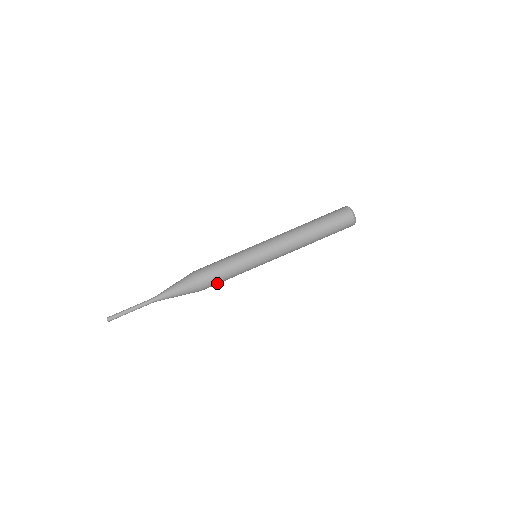
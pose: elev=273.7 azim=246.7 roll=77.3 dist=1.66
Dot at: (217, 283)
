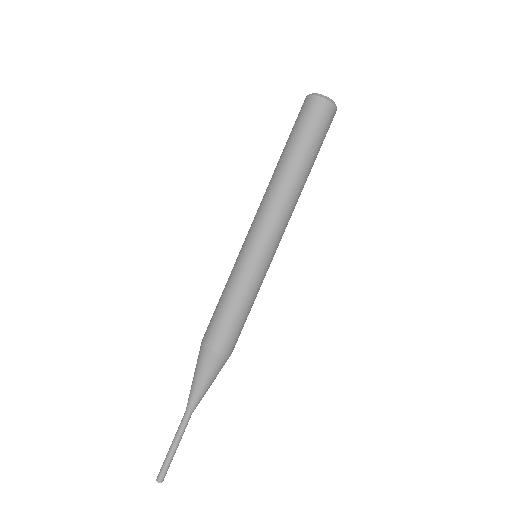
Dot at: (235, 328)
